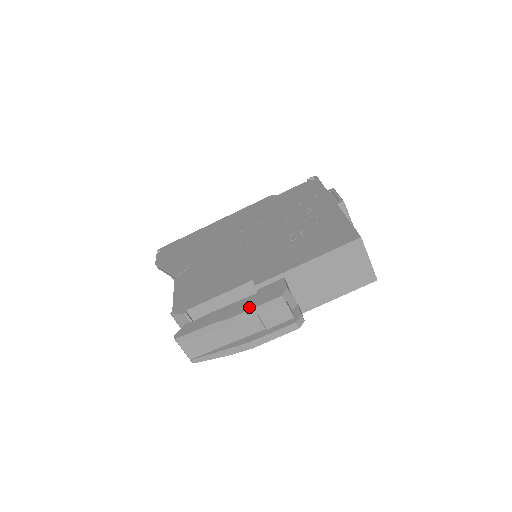
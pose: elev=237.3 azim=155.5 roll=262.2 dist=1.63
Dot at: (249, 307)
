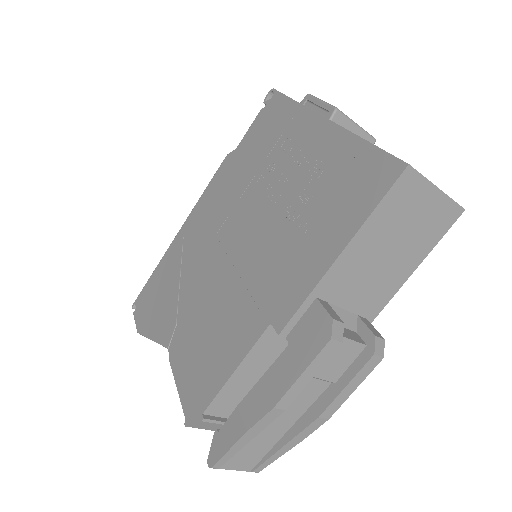
Dot at: (289, 379)
